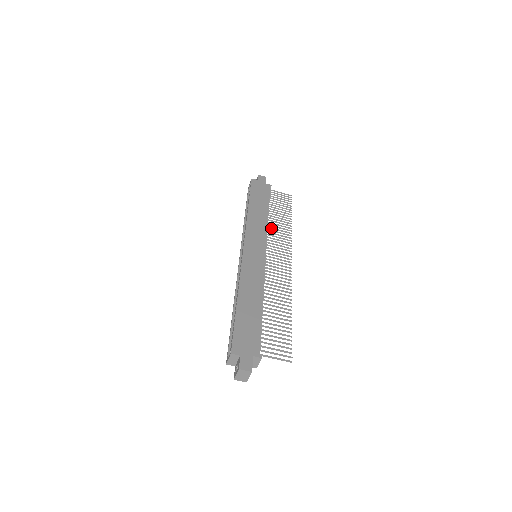
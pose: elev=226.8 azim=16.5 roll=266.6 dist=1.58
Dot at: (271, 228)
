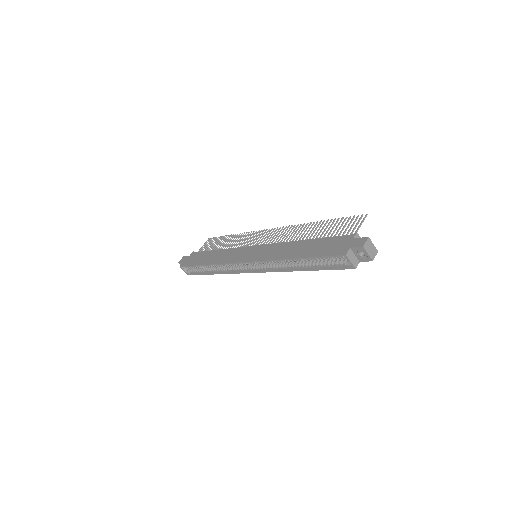
Dot at: occluded
